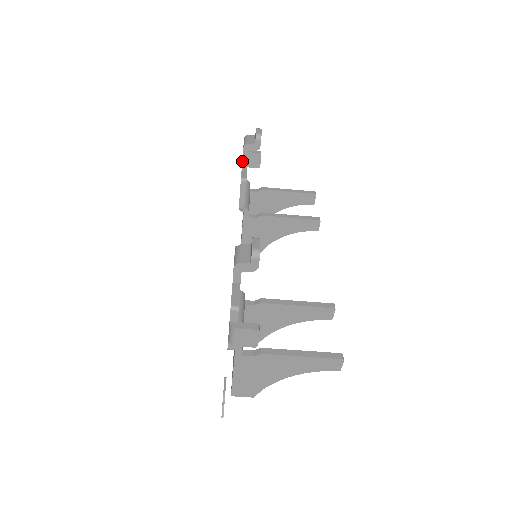
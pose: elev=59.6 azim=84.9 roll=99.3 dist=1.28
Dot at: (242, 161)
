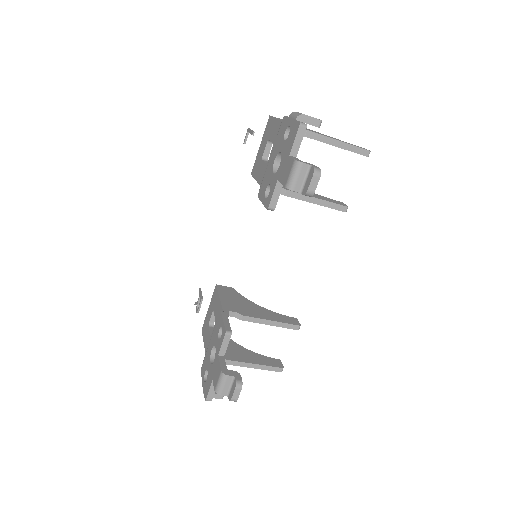
Dot at: occluded
